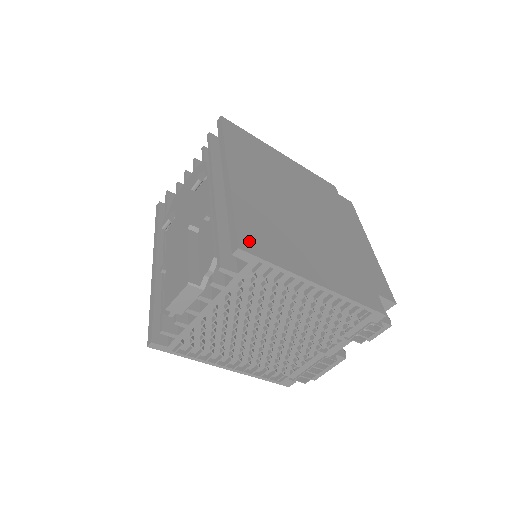
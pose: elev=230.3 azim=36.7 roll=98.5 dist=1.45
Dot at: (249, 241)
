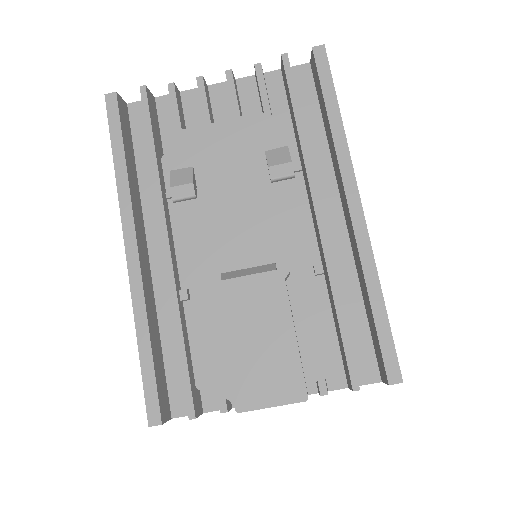
Dot at: occluded
